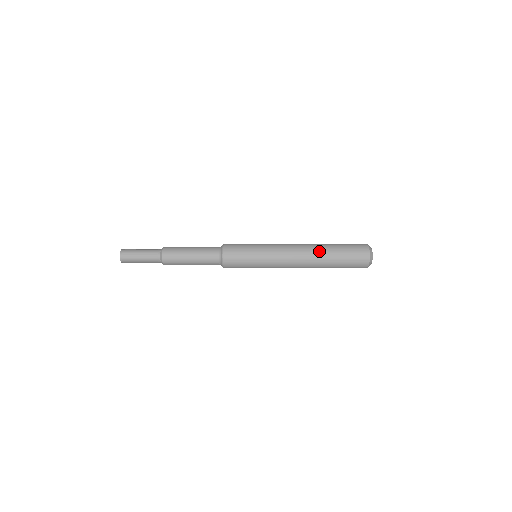
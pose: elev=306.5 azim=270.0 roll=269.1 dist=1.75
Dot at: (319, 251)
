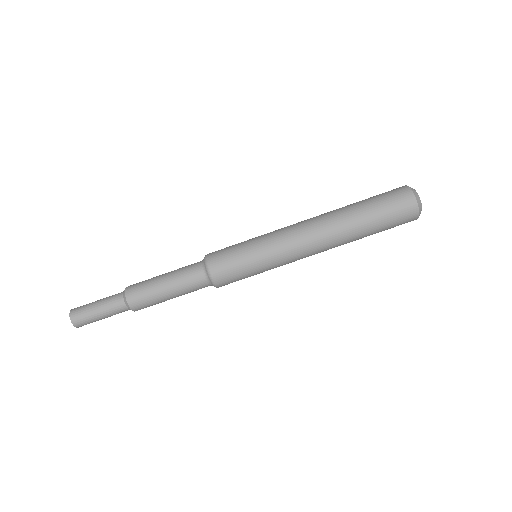
Dot at: (347, 237)
